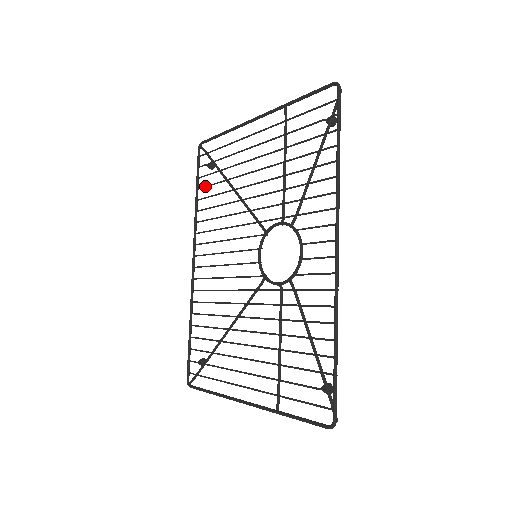
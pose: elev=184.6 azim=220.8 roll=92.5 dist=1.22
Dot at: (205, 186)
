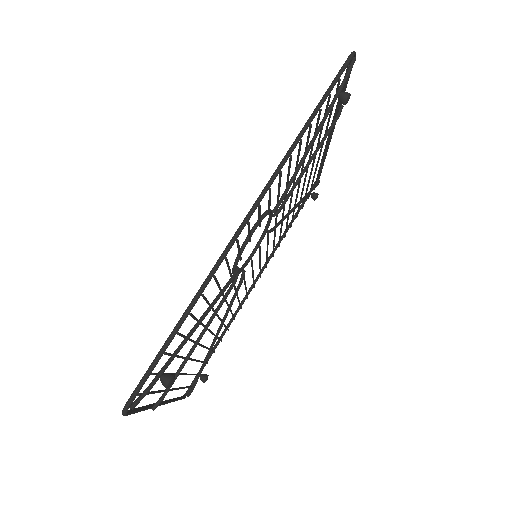
Dot at: (297, 212)
